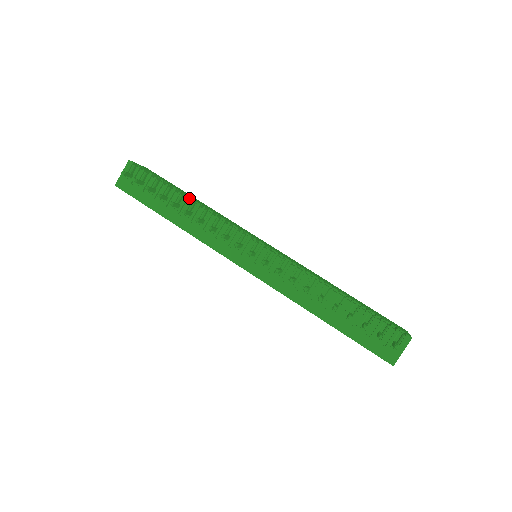
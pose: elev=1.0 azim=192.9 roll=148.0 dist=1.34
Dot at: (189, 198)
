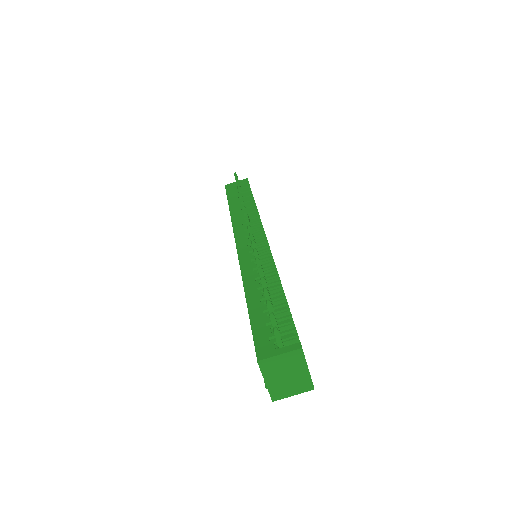
Dot at: occluded
